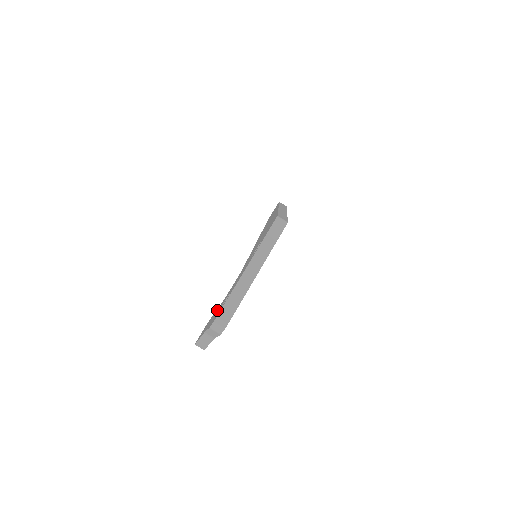
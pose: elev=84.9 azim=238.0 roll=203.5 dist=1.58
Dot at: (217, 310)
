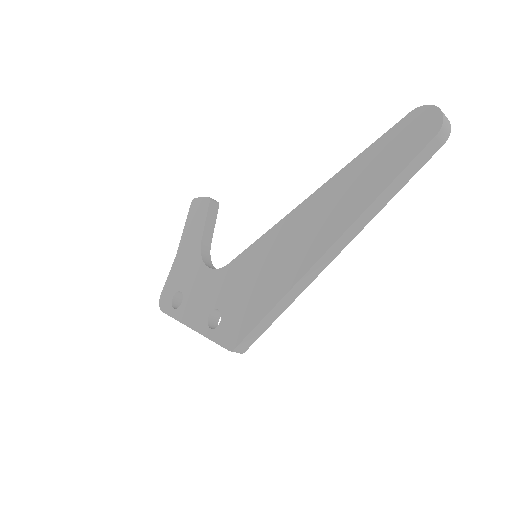
Dot at: (191, 257)
